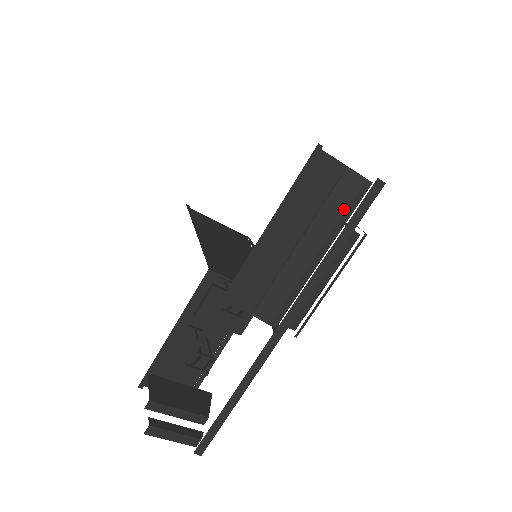
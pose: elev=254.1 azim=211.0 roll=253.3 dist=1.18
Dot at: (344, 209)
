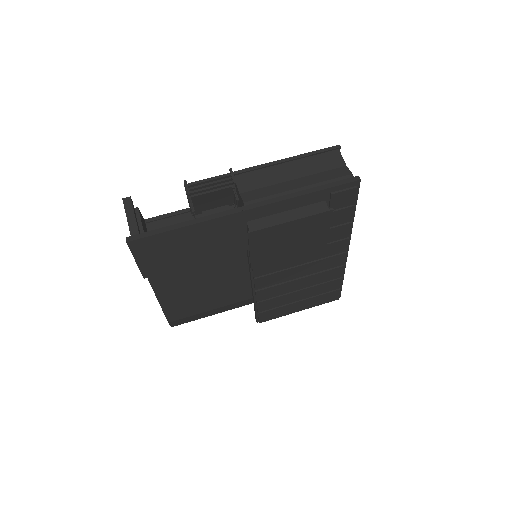
Dot at: (331, 178)
